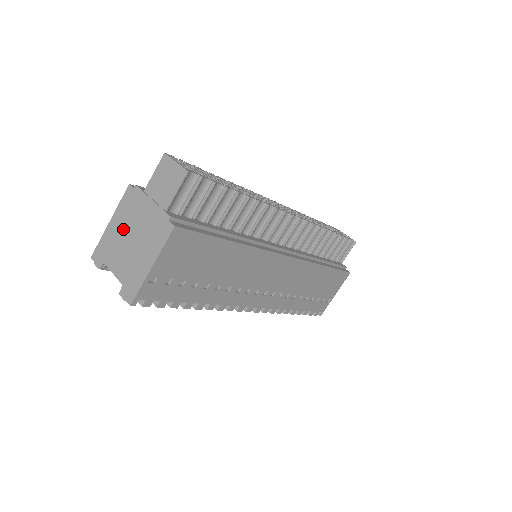
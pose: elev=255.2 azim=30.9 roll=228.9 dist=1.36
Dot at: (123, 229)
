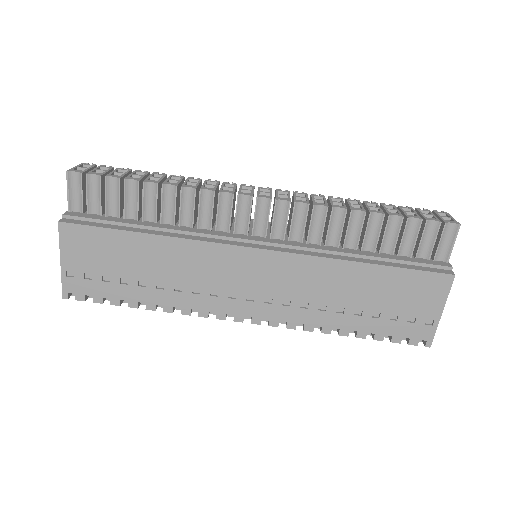
Dot at: occluded
